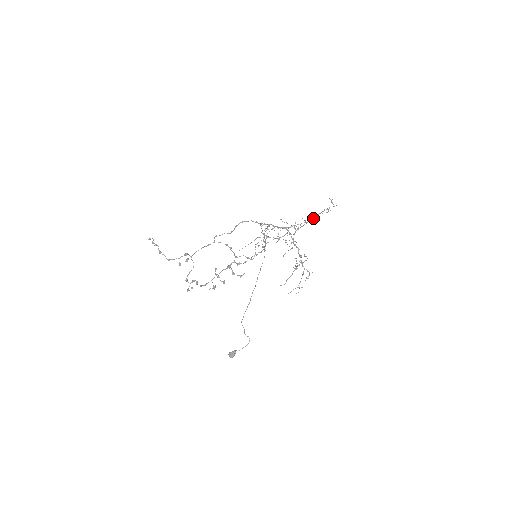
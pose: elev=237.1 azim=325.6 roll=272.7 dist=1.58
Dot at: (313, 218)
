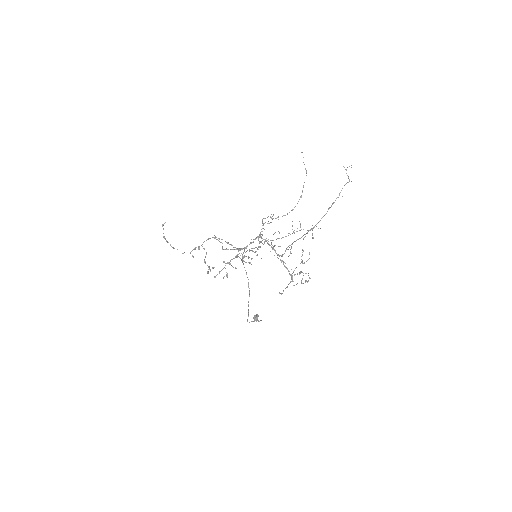
Dot at: occluded
